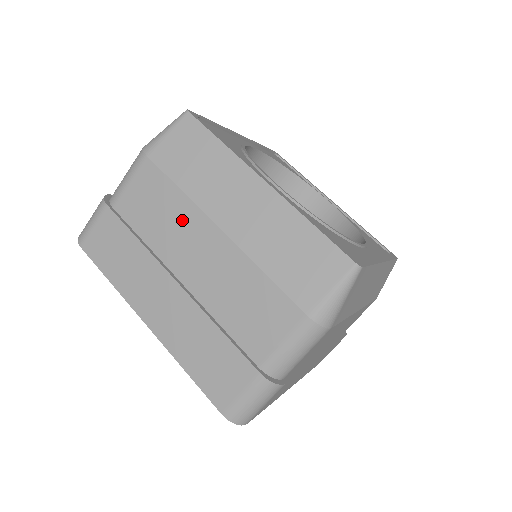
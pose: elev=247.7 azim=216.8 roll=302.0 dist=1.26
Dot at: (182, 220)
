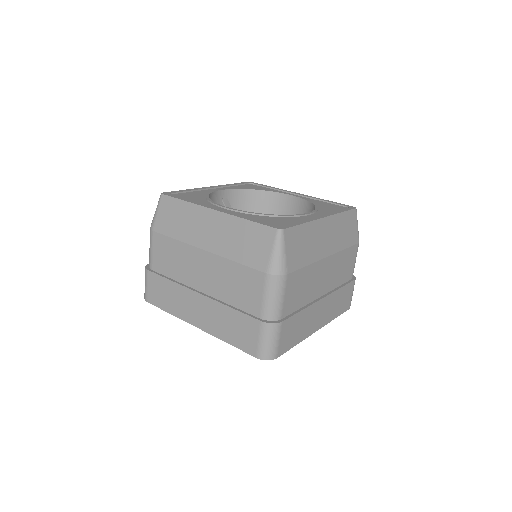
Dot at: (185, 256)
